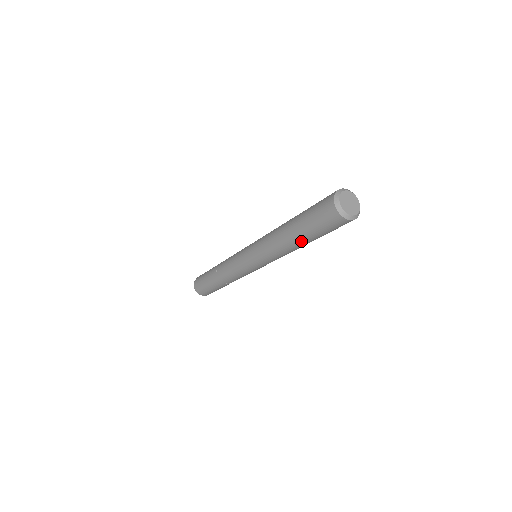
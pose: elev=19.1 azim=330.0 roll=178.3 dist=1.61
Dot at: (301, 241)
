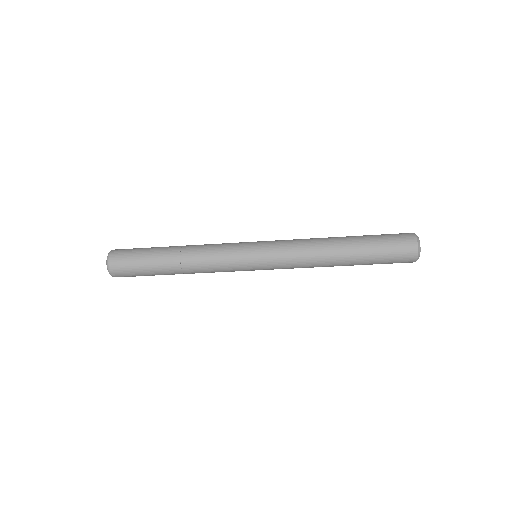
Dot at: (350, 265)
